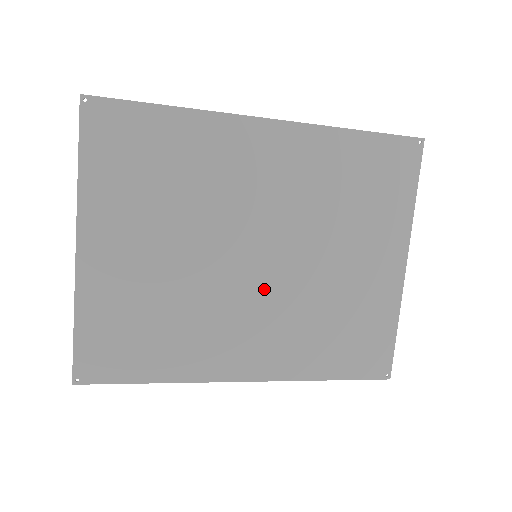
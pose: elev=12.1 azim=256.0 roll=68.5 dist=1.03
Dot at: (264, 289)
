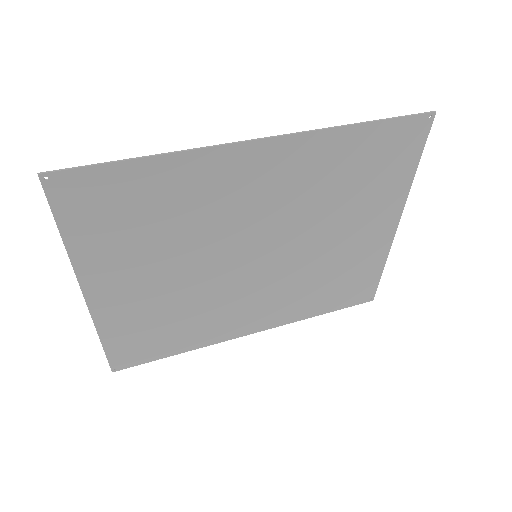
Dot at: (265, 276)
